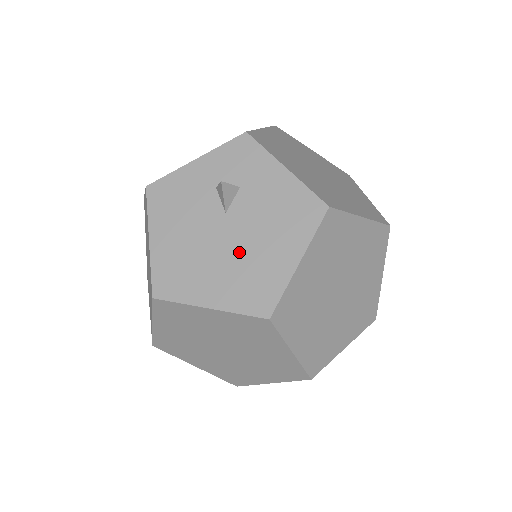
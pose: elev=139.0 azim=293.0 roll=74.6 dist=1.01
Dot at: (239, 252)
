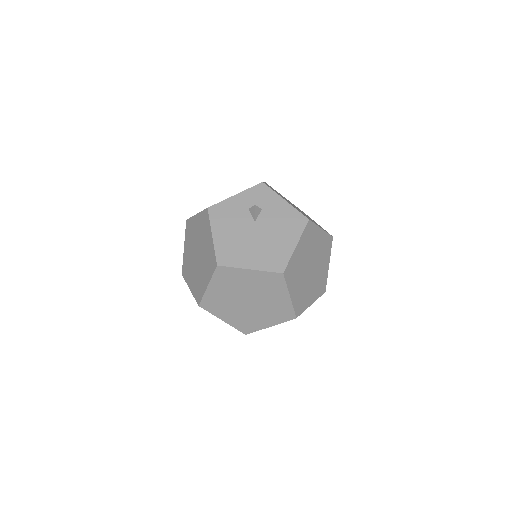
Dot at: (264, 241)
